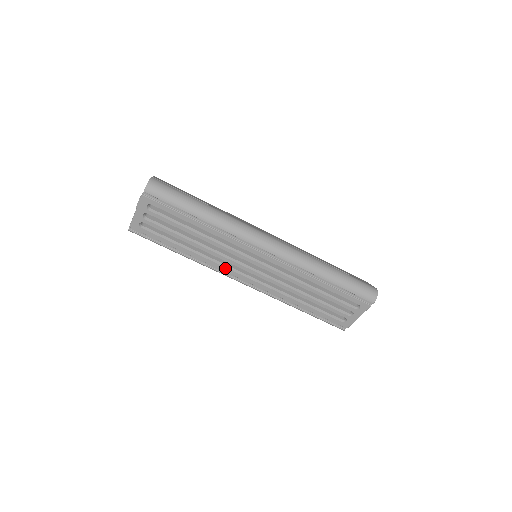
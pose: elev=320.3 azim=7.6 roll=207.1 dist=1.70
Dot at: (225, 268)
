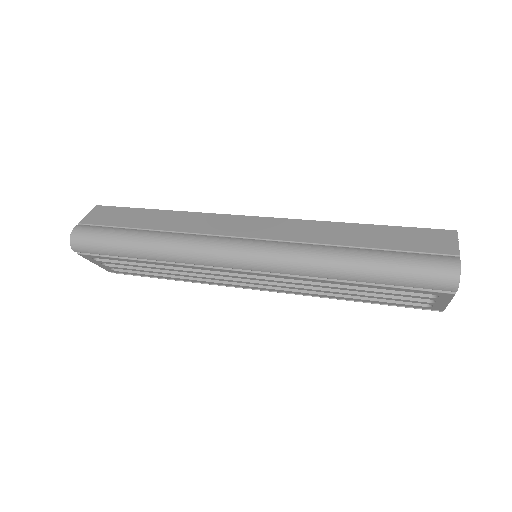
Dot at: (226, 284)
